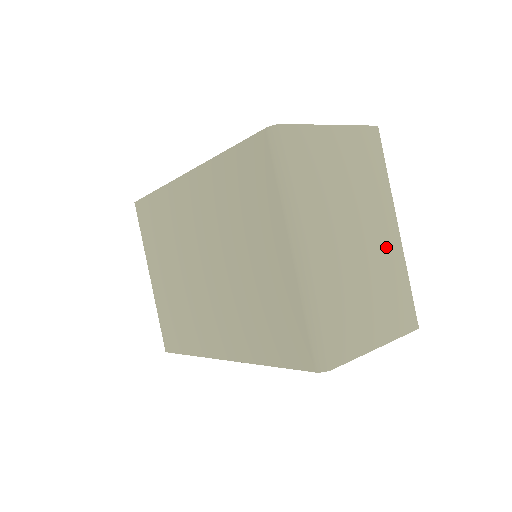
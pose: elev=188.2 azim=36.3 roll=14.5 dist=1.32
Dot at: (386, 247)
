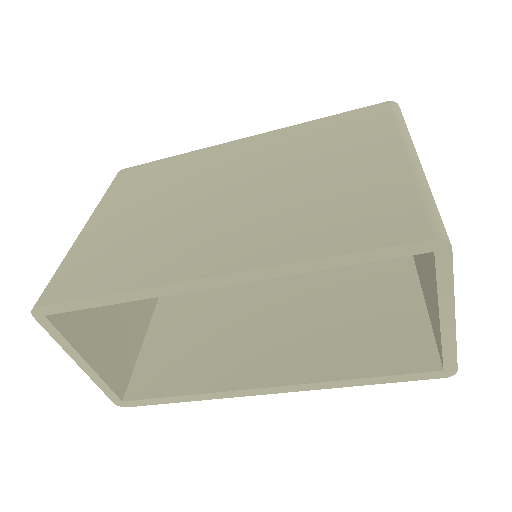
Dot at: occluded
